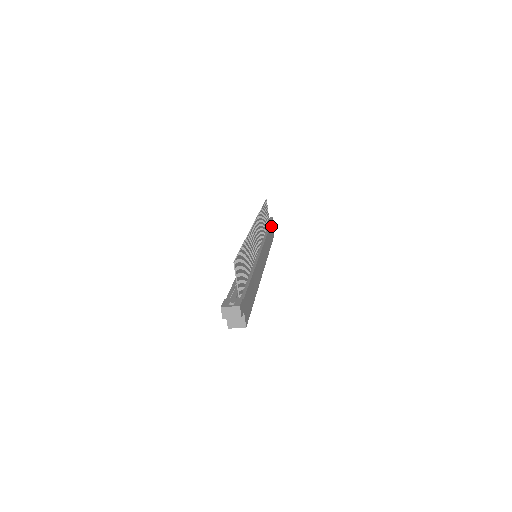
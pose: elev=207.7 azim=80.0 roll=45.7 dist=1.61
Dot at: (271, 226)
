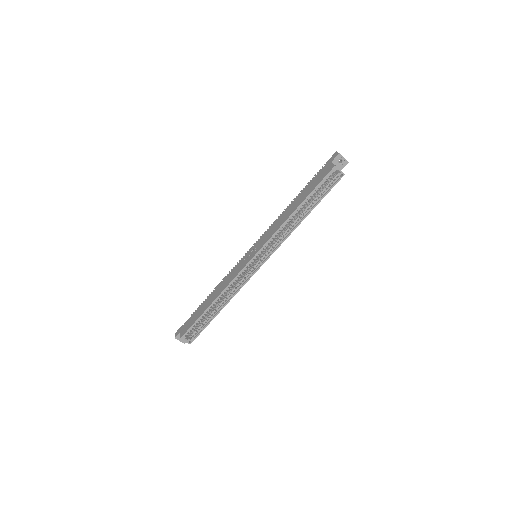
Dot at: occluded
